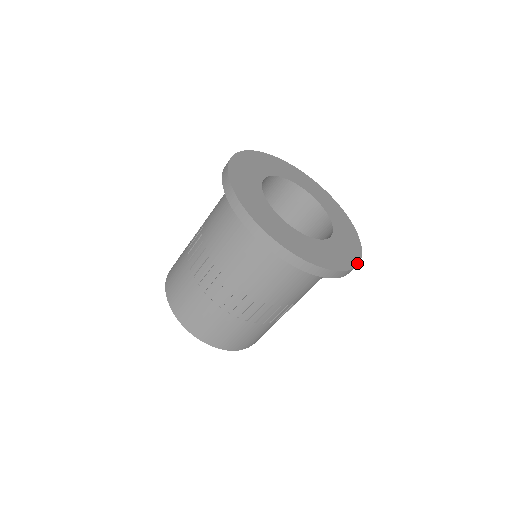
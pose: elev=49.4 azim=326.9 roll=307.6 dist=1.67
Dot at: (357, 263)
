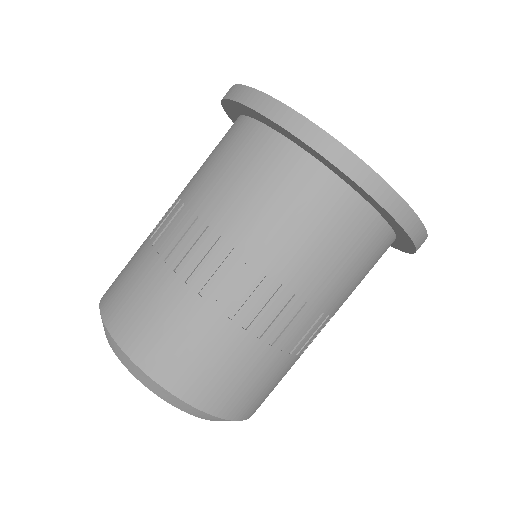
Dot at: occluded
